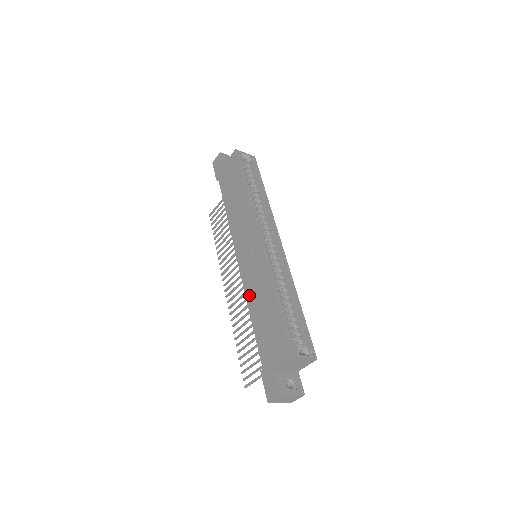
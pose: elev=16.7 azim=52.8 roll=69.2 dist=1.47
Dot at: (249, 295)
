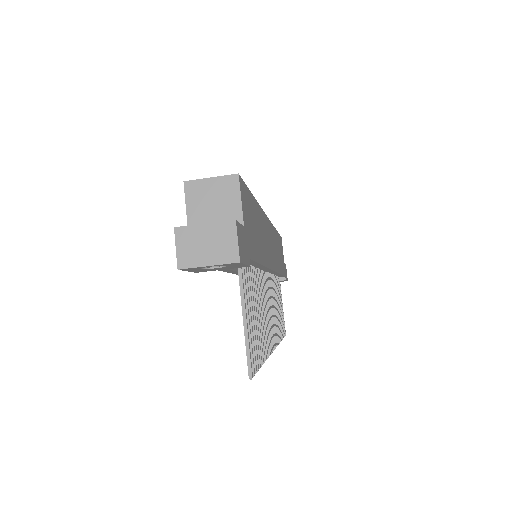
Dot at: occluded
